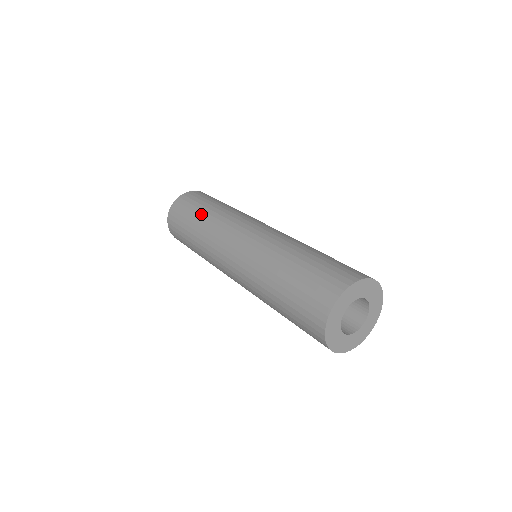
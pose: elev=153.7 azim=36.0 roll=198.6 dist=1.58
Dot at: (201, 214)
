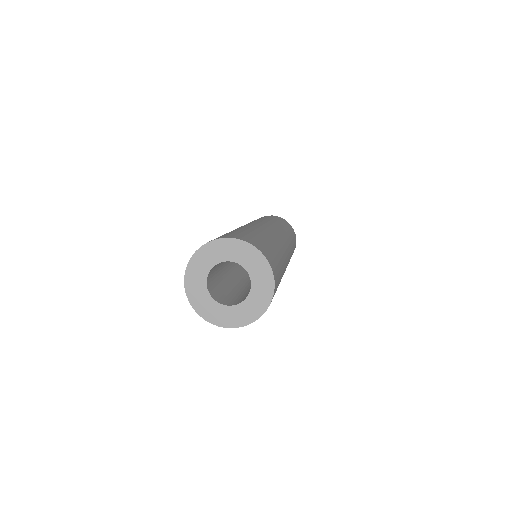
Dot at: occluded
